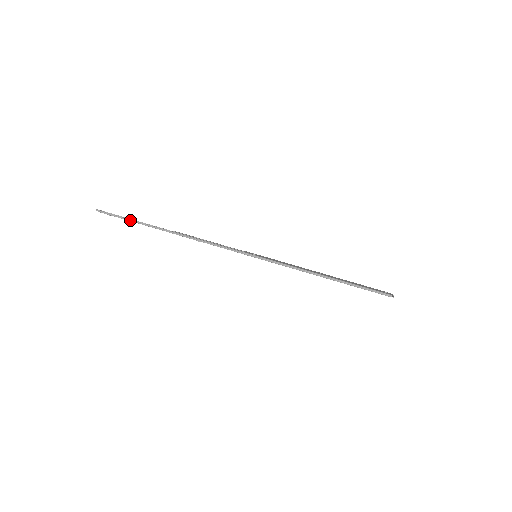
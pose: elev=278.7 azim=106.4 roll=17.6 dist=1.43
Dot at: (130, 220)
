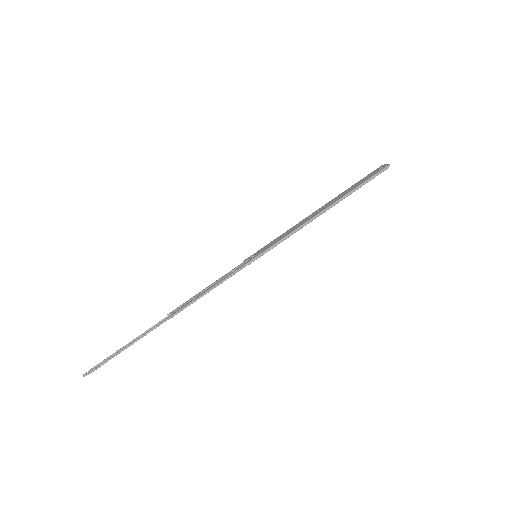
Dot at: (122, 350)
